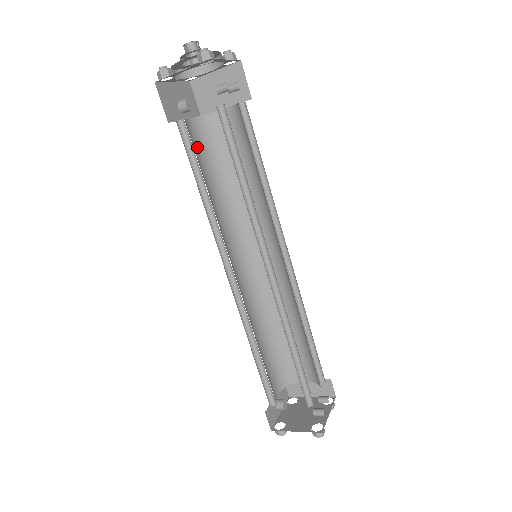
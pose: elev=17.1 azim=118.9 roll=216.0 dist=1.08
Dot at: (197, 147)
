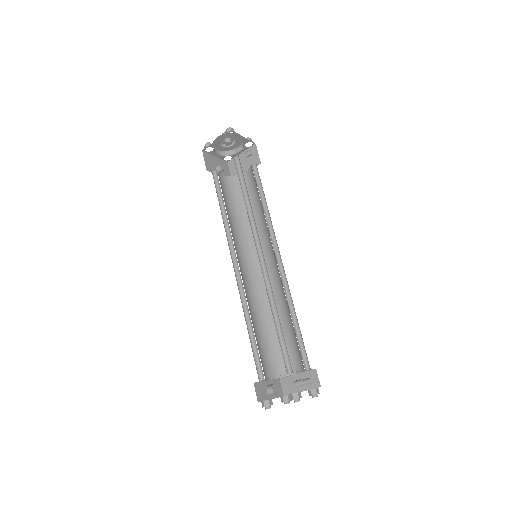
Dot at: (225, 190)
